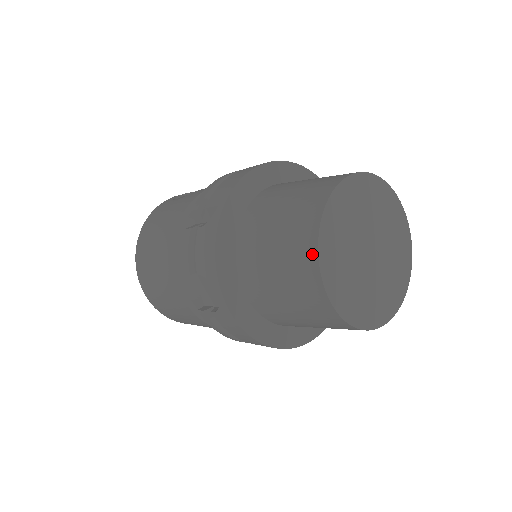
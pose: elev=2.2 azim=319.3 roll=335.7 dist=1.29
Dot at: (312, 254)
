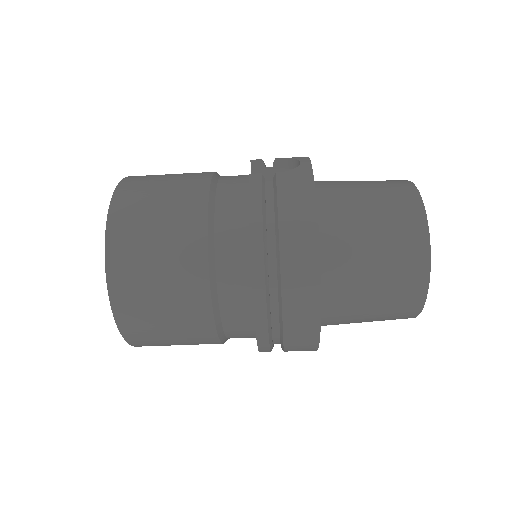
Dot at: (401, 180)
